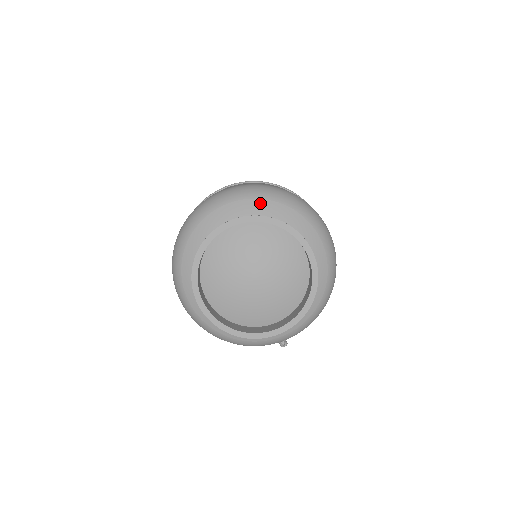
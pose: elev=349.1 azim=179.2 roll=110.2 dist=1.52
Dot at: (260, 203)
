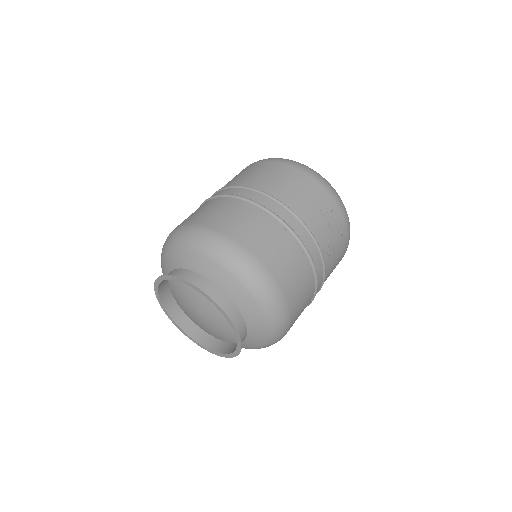
Dot at: (205, 261)
